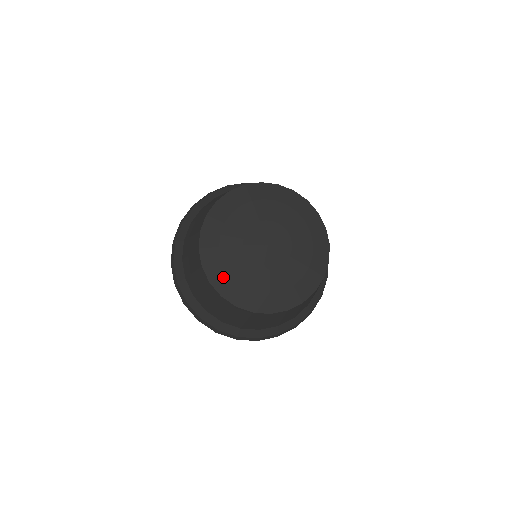
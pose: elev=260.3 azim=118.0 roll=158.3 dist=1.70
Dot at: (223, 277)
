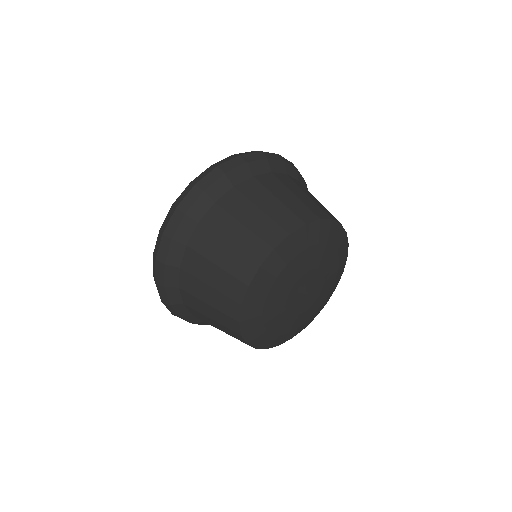
Dot at: (256, 307)
